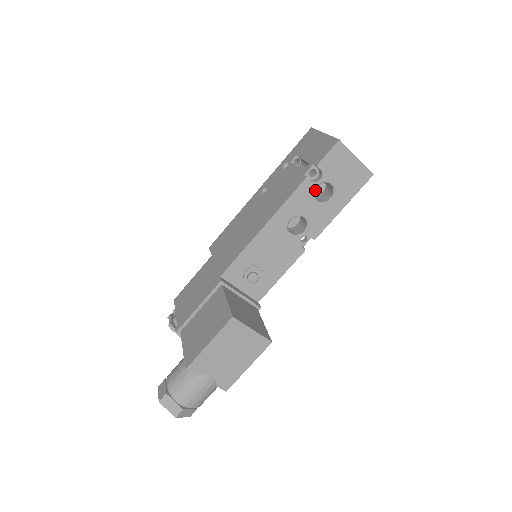
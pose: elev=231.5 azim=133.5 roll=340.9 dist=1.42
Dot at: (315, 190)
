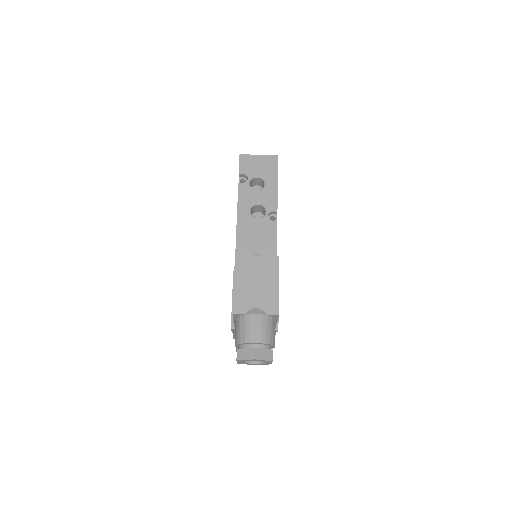
Dot at: occluded
